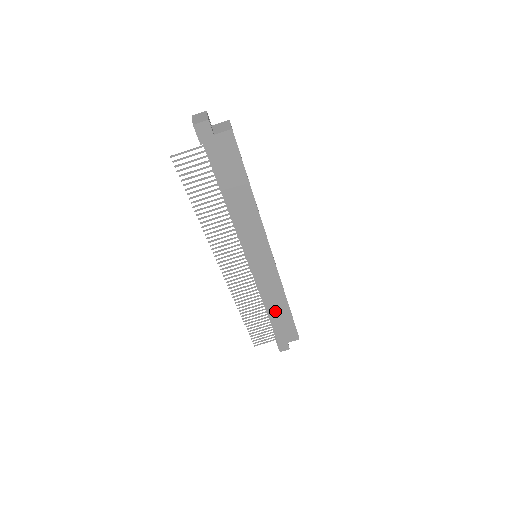
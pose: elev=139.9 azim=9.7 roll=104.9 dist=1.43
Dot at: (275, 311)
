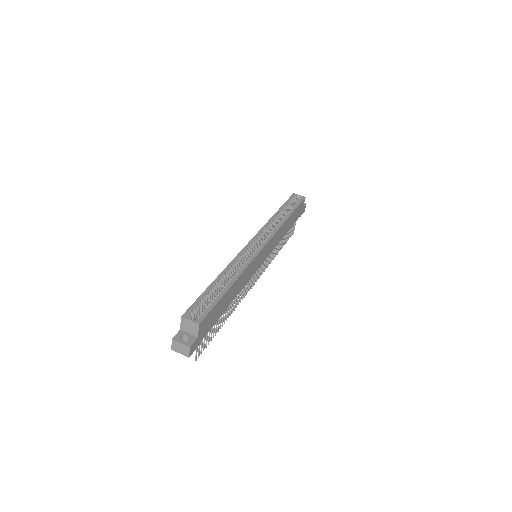
Dot at: (287, 227)
